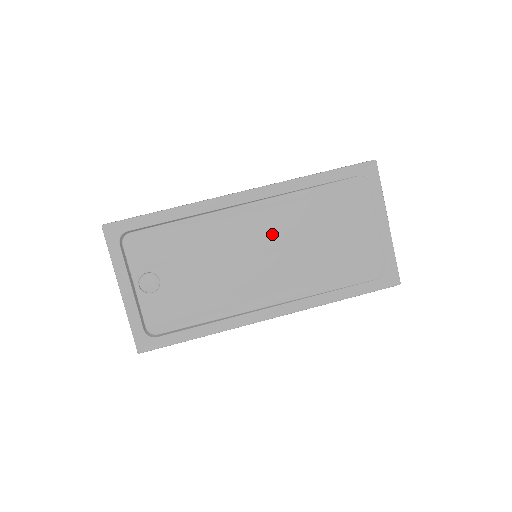
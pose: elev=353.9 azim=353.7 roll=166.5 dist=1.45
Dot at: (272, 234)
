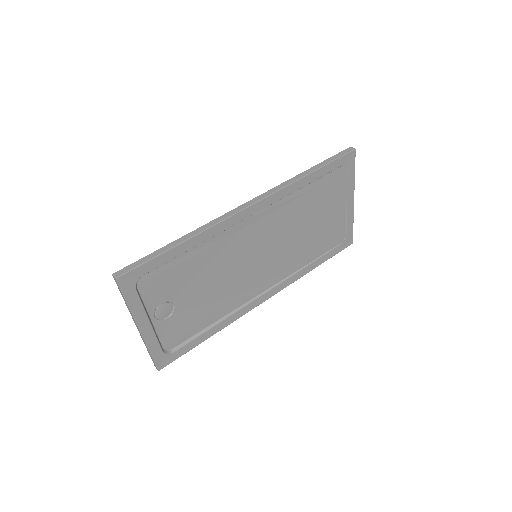
Dot at: (271, 234)
